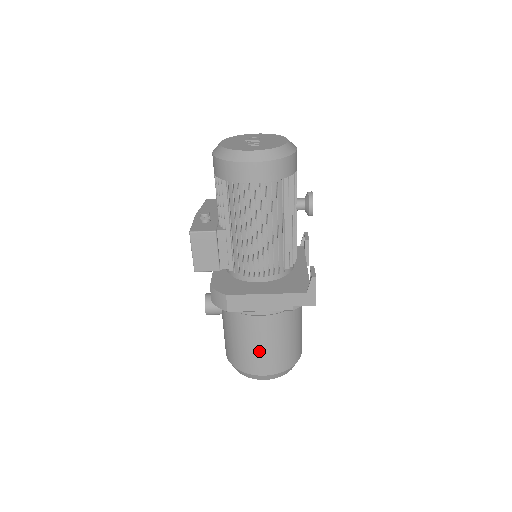
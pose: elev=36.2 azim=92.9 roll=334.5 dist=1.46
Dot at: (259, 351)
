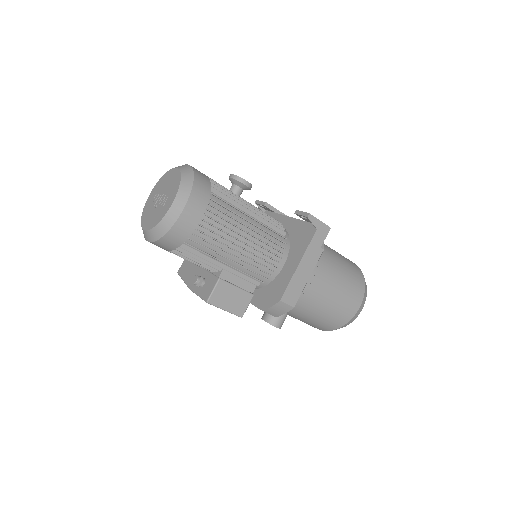
Dot at: (339, 299)
